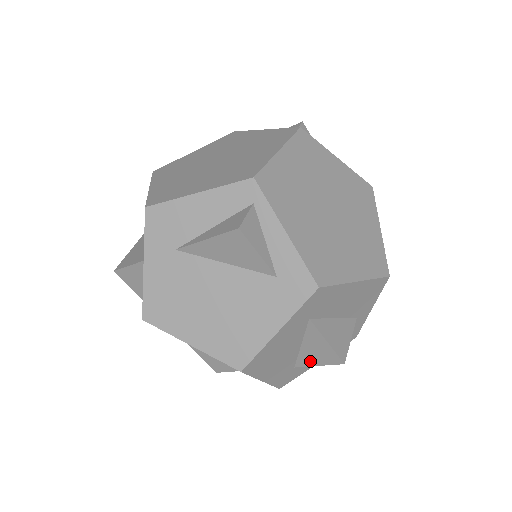
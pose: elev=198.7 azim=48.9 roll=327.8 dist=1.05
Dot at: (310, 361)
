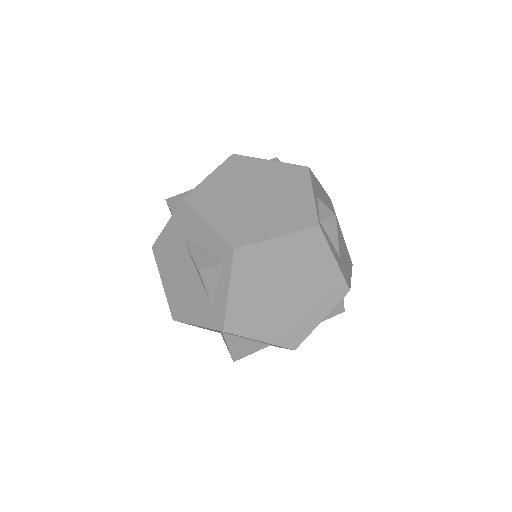
Dot at: (224, 341)
